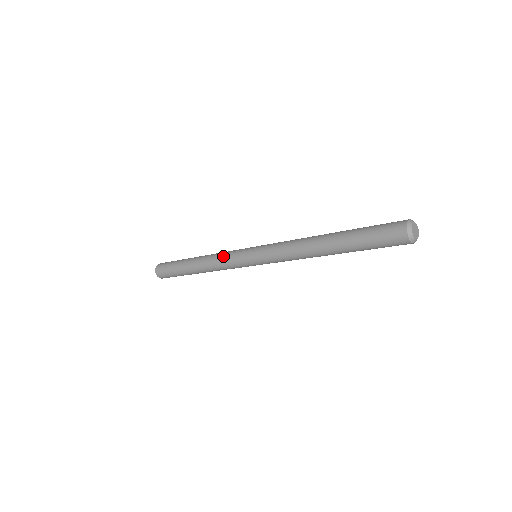
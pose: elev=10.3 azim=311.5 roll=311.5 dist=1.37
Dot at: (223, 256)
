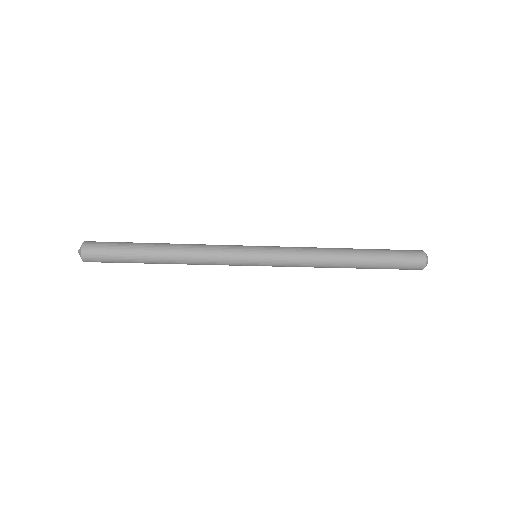
Dot at: (215, 252)
